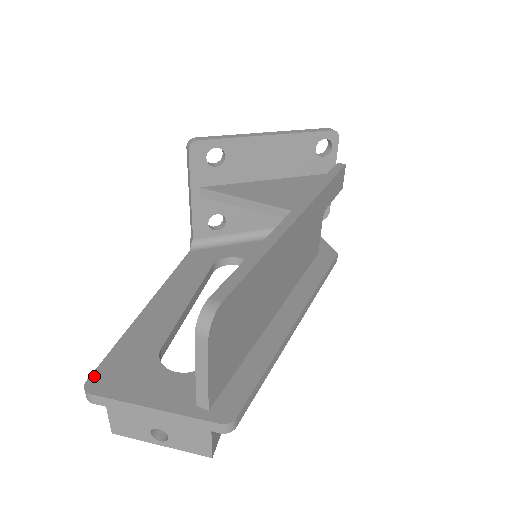
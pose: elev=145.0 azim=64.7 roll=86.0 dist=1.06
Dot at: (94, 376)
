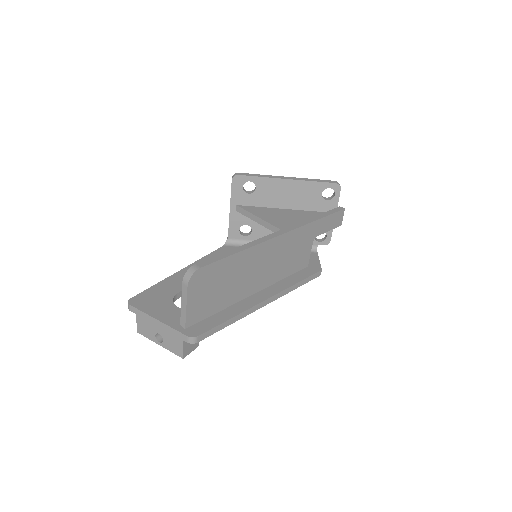
Dot at: (135, 297)
